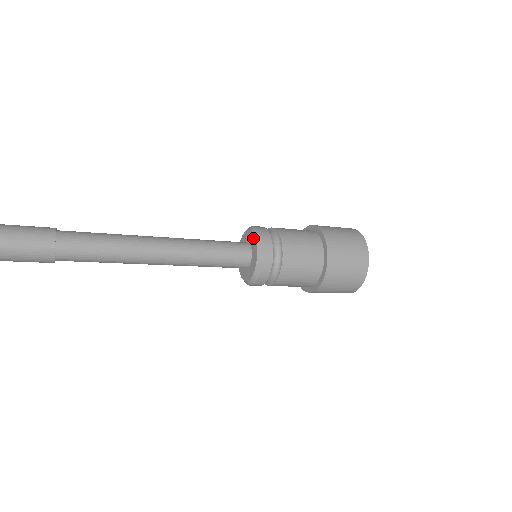
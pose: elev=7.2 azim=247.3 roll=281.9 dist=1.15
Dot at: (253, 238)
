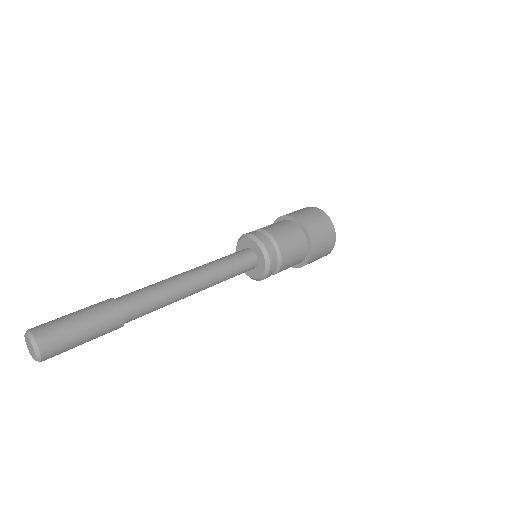
Dot at: (260, 252)
